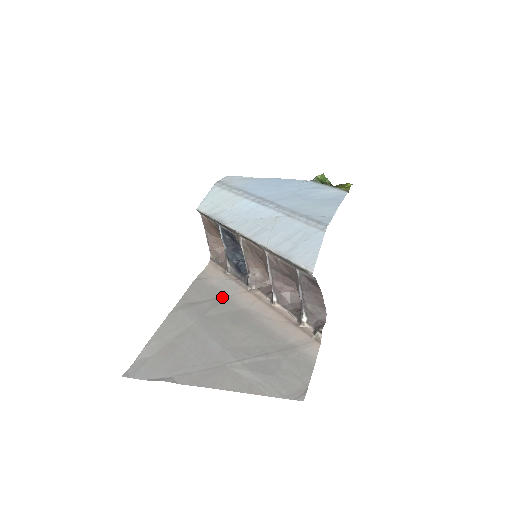
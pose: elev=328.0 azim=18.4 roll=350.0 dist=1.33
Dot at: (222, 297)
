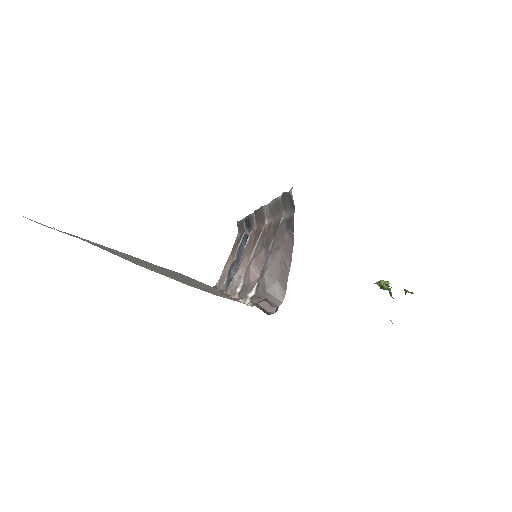
Dot at: occluded
